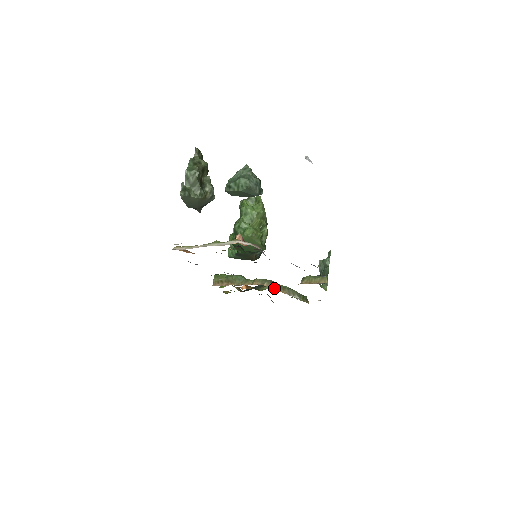
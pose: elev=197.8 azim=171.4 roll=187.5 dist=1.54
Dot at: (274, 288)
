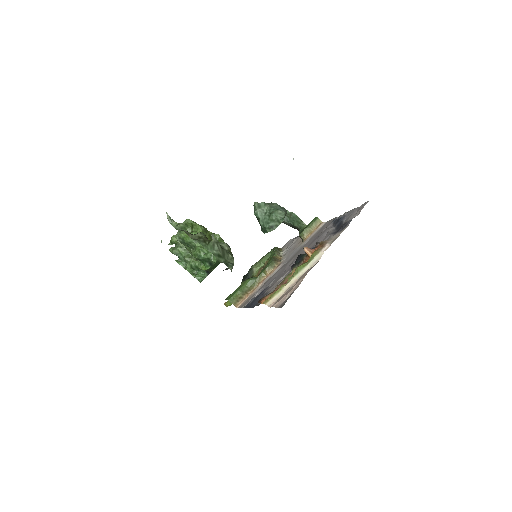
Dot at: (280, 262)
